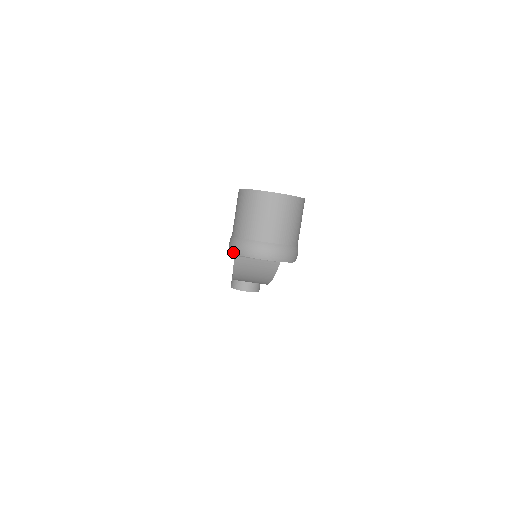
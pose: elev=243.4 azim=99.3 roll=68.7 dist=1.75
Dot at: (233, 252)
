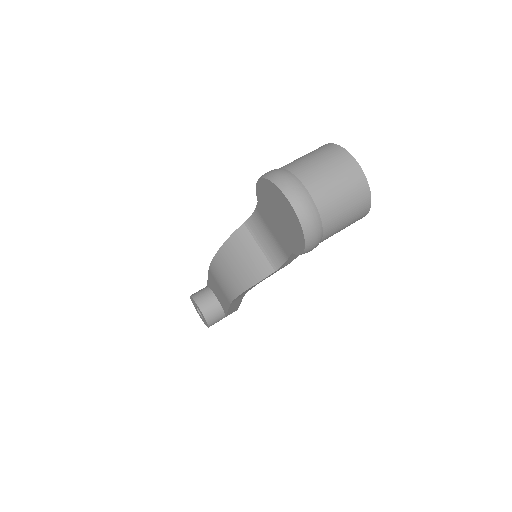
Dot at: (263, 176)
